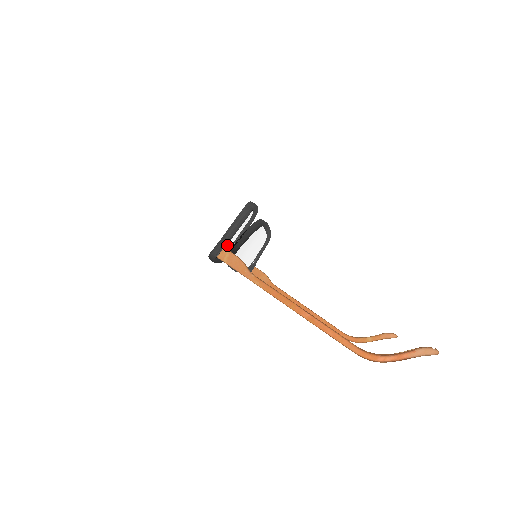
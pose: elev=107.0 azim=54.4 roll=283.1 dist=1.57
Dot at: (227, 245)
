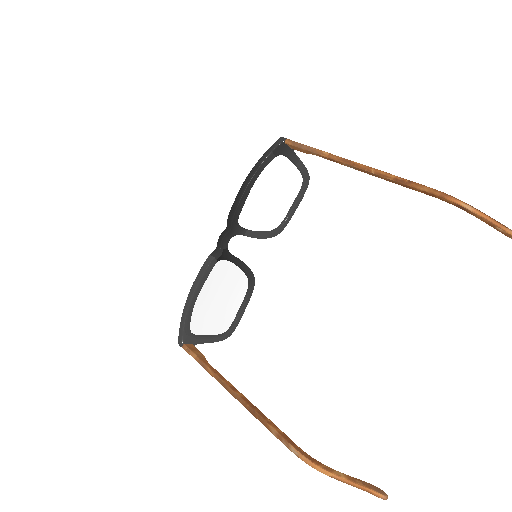
Dot at: (249, 211)
